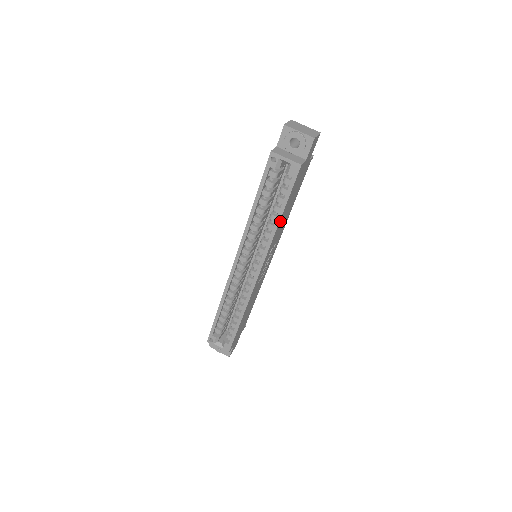
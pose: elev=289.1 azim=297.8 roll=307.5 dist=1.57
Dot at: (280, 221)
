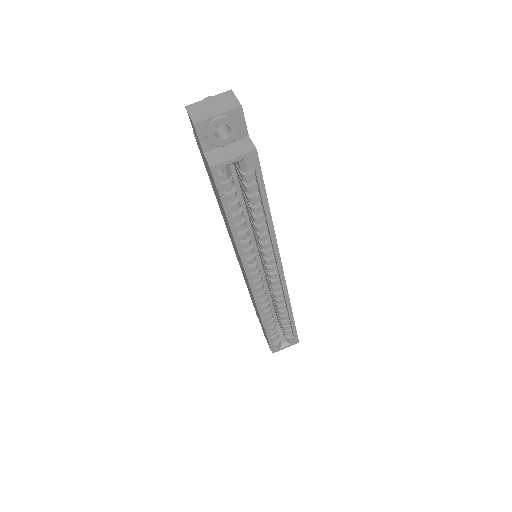
Dot at: (269, 216)
